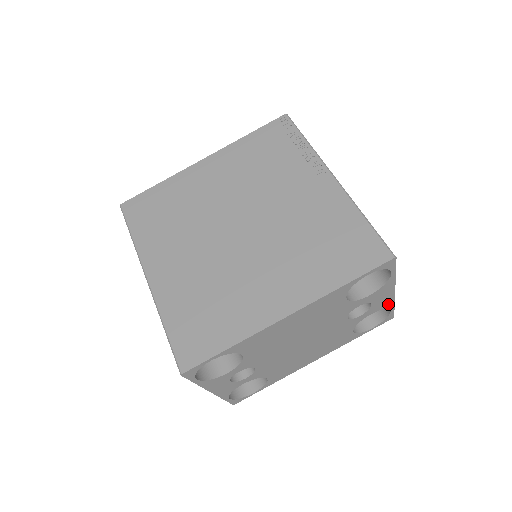
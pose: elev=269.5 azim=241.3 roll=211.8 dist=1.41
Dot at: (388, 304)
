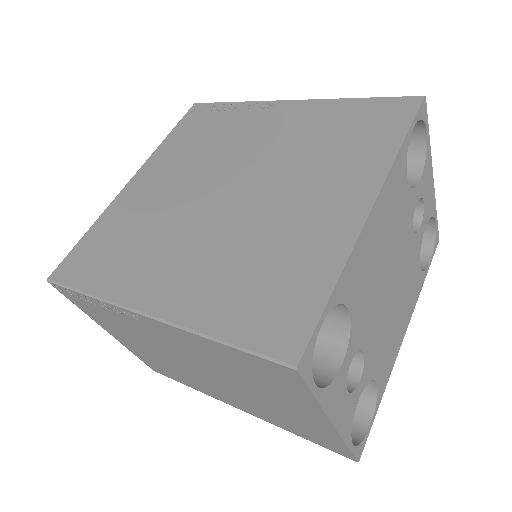
Dot at: (432, 207)
